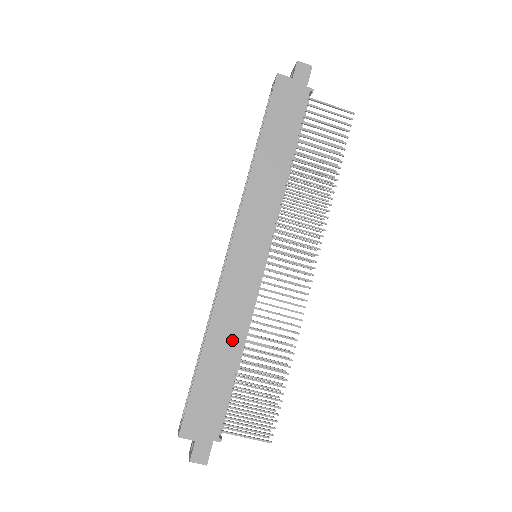
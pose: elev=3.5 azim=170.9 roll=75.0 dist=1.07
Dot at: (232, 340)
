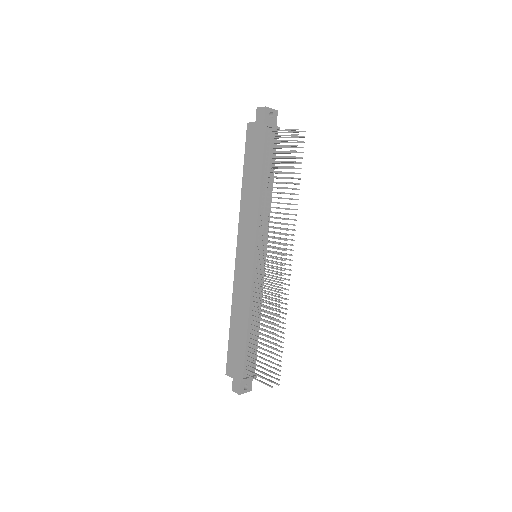
Dot at: (243, 315)
